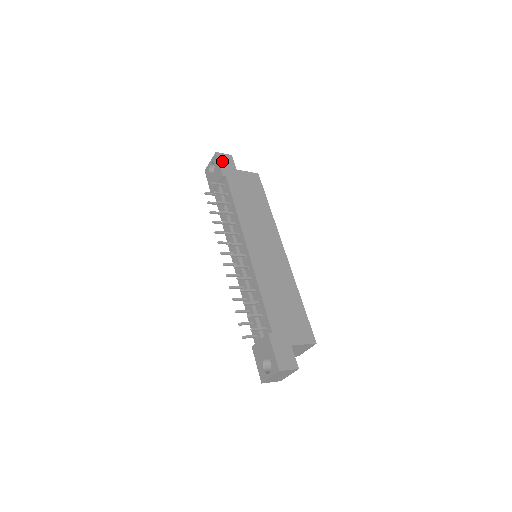
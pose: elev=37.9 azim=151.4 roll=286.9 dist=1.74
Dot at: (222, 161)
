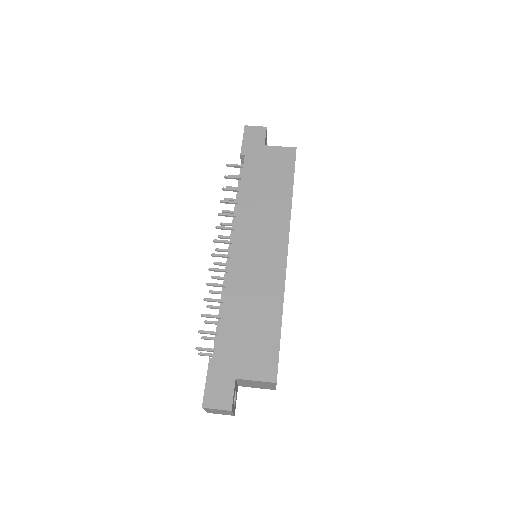
Dot at: (248, 136)
